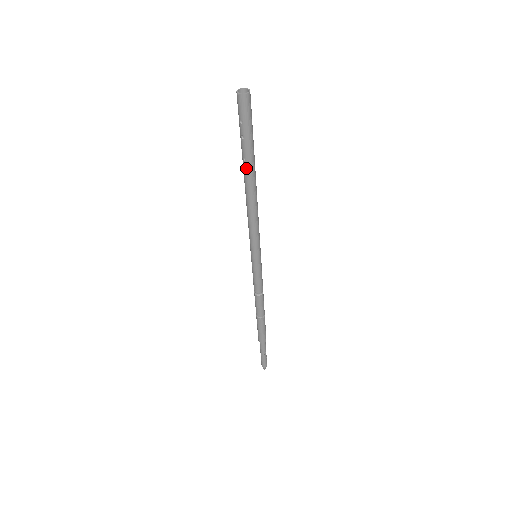
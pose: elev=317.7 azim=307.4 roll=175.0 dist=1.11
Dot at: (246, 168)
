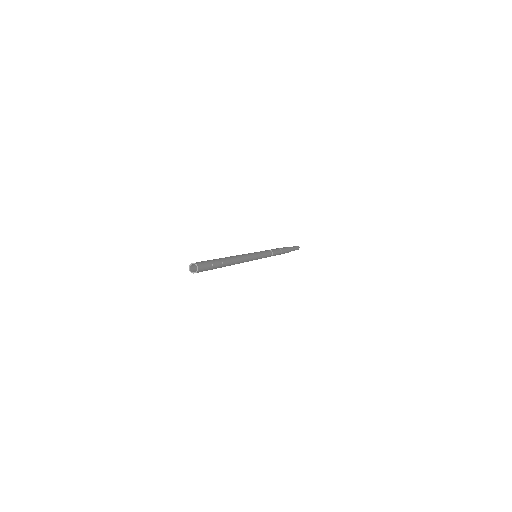
Dot at: occluded
